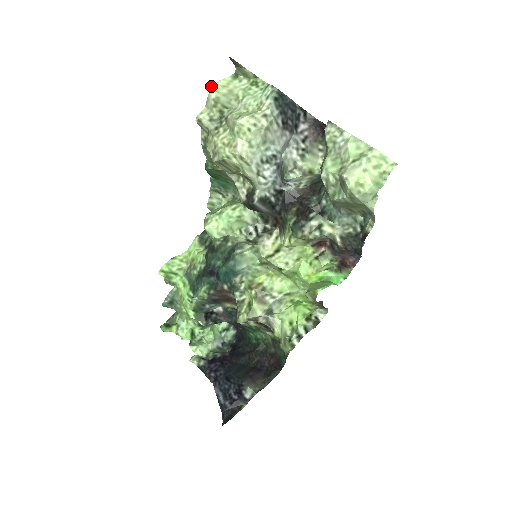
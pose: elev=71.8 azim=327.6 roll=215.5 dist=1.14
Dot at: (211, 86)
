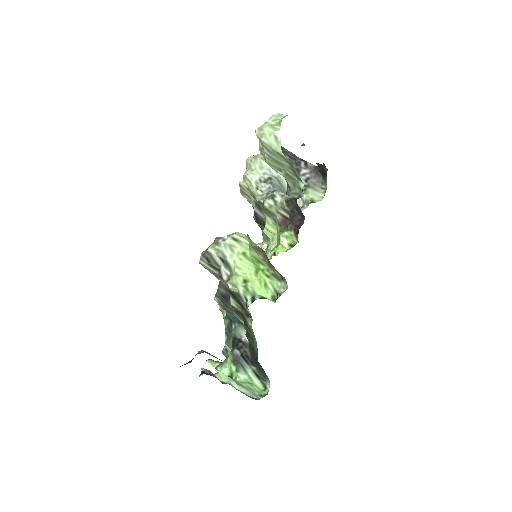
Dot at: occluded
